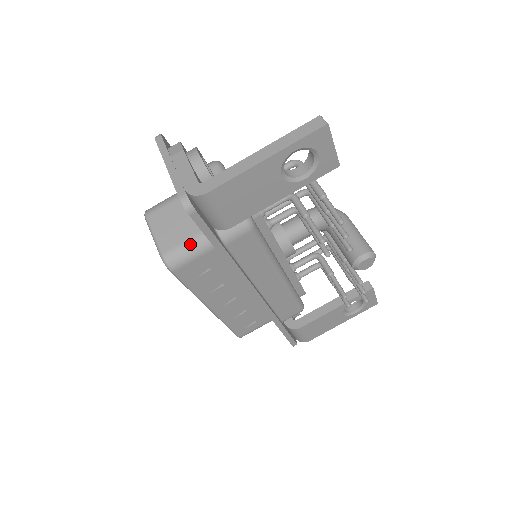
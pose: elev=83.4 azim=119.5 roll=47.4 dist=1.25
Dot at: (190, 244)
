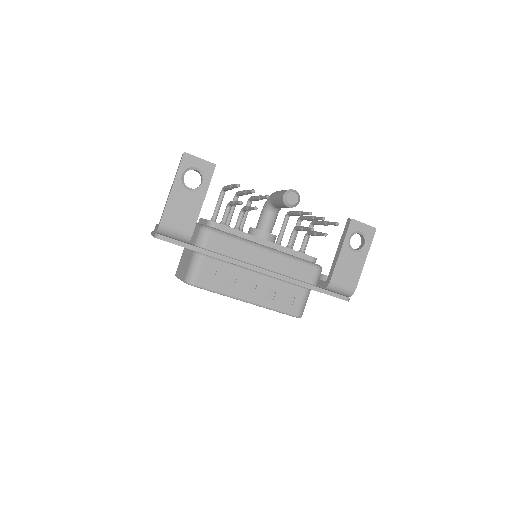
Dot at: (192, 264)
